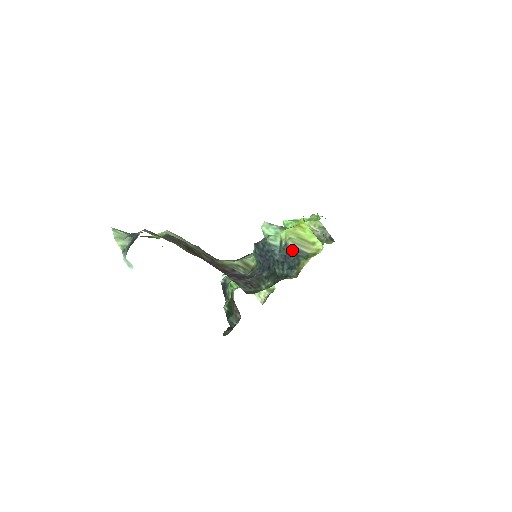
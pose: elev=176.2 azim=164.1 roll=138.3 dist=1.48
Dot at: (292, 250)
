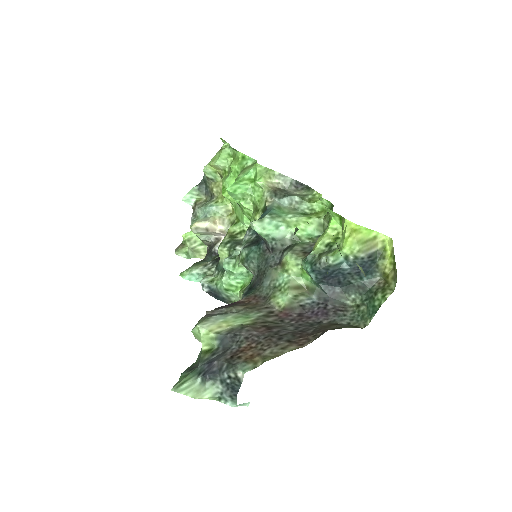
Dot at: (365, 259)
